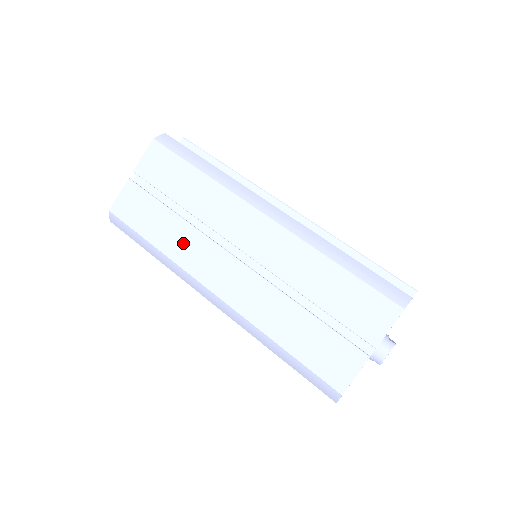
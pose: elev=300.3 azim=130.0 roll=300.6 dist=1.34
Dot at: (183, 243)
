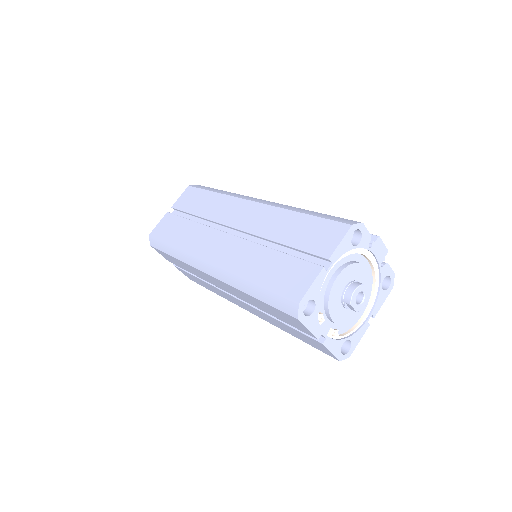
Dot at: (194, 237)
